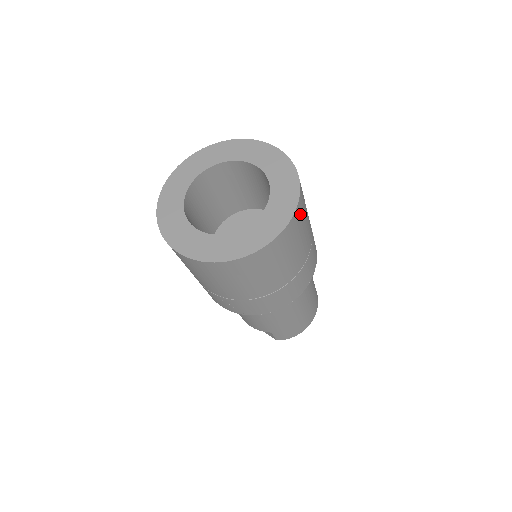
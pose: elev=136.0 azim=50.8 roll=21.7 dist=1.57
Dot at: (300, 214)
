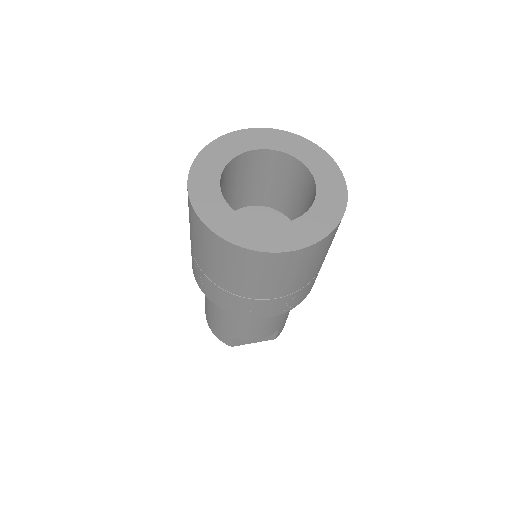
Dot at: occluded
